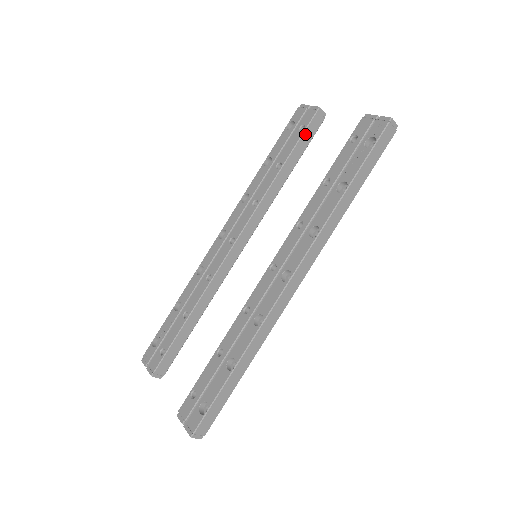
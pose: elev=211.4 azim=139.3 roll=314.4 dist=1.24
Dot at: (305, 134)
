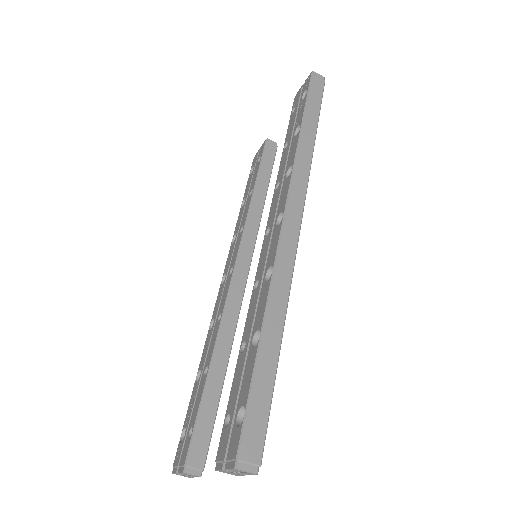
Dot at: (264, 160)
